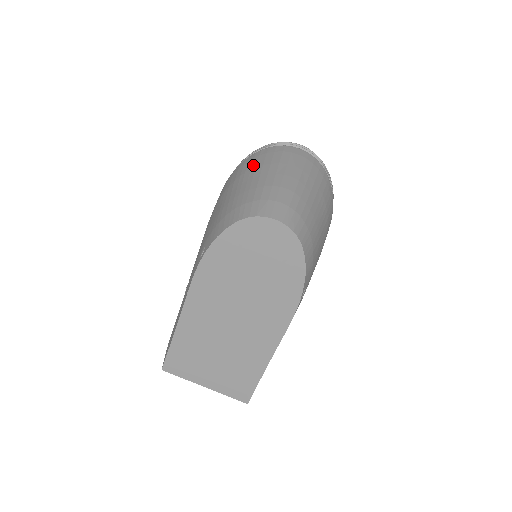
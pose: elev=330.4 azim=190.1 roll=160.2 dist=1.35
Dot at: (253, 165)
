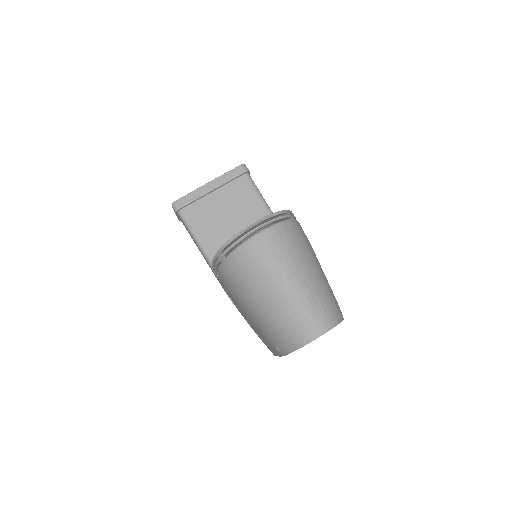
Dot at: (249, 280)
